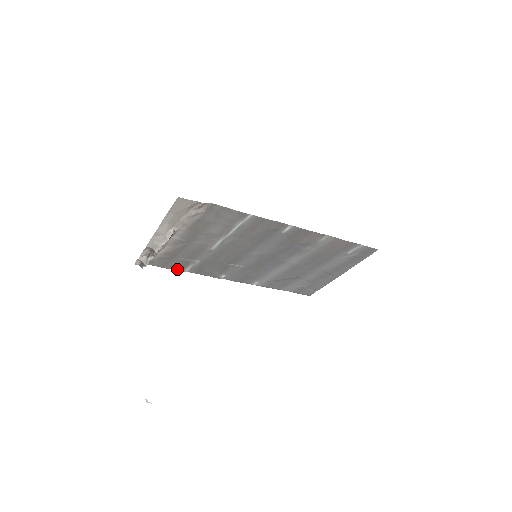
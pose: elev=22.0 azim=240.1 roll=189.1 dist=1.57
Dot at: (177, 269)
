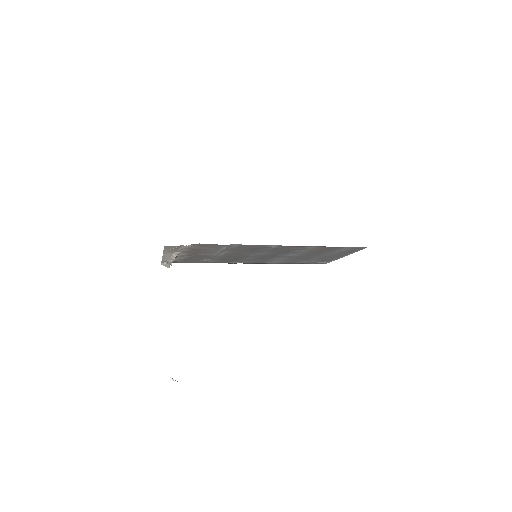
Dot at: occluded
